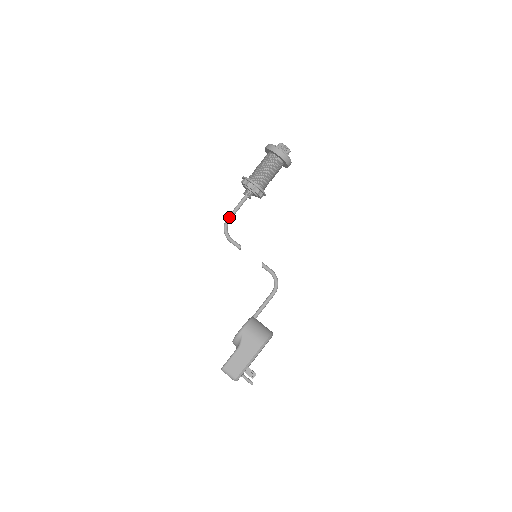
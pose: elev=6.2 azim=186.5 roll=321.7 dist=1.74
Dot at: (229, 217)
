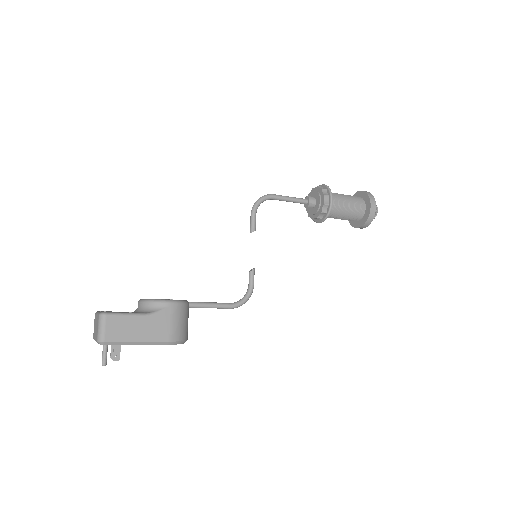
Dot at: (276, 196)
